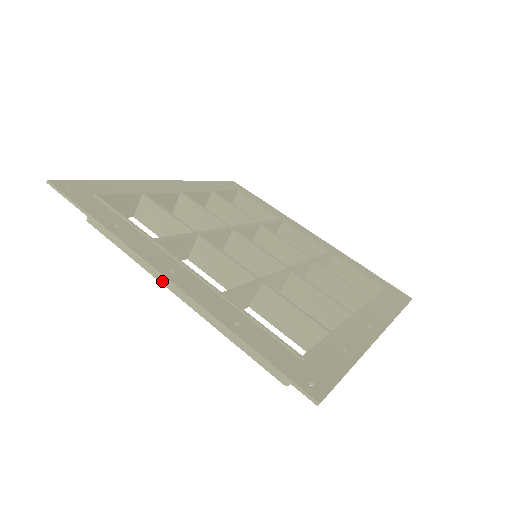
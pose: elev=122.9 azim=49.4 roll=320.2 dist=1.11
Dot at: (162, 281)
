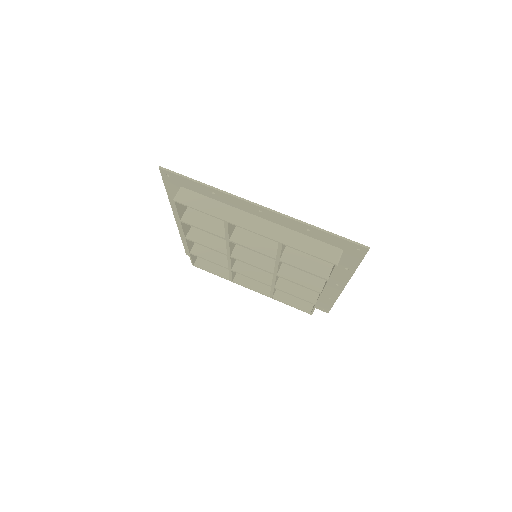
Dot at: (243, 226)
